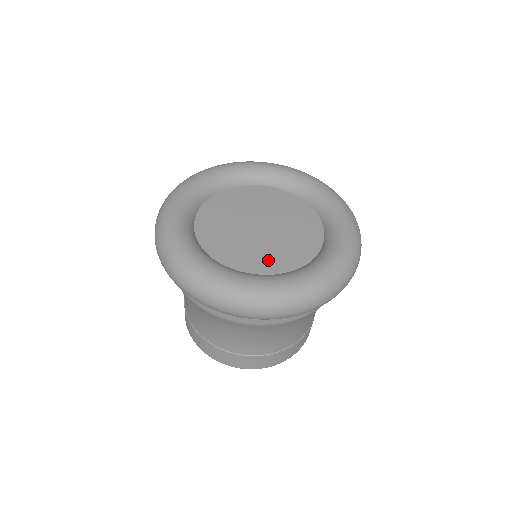
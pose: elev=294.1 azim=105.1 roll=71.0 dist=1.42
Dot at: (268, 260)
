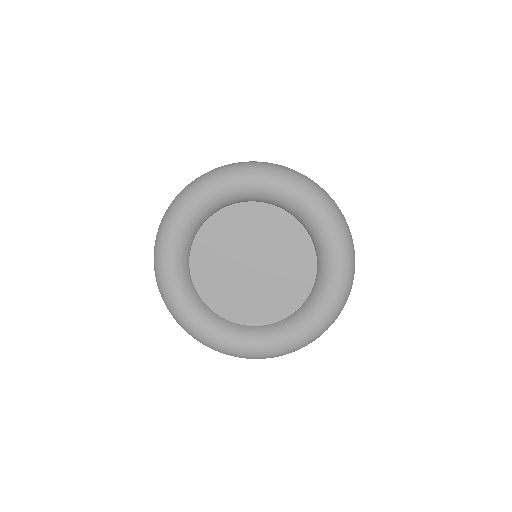
Dot at: (261, 308)
